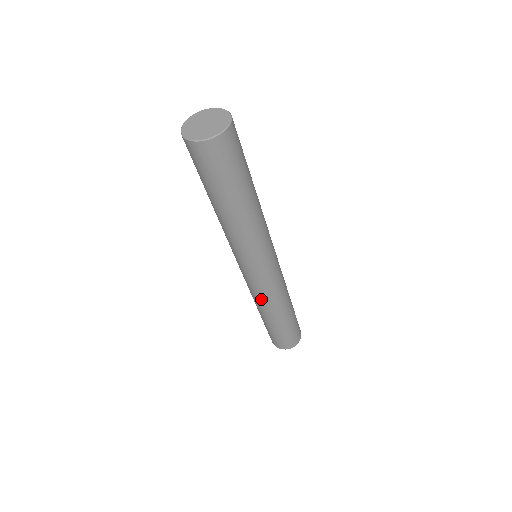
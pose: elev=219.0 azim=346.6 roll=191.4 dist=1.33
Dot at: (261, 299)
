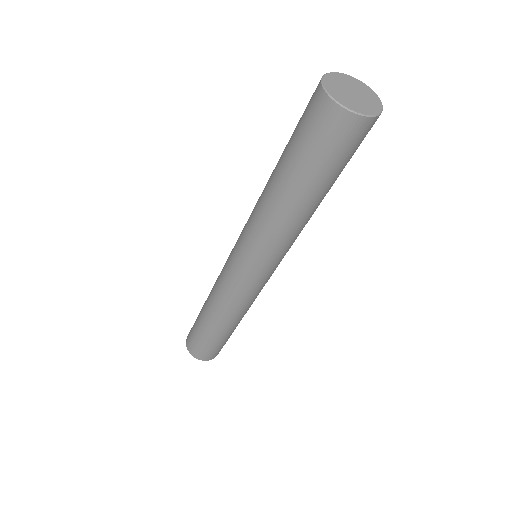
Dot at: (231, 305)
